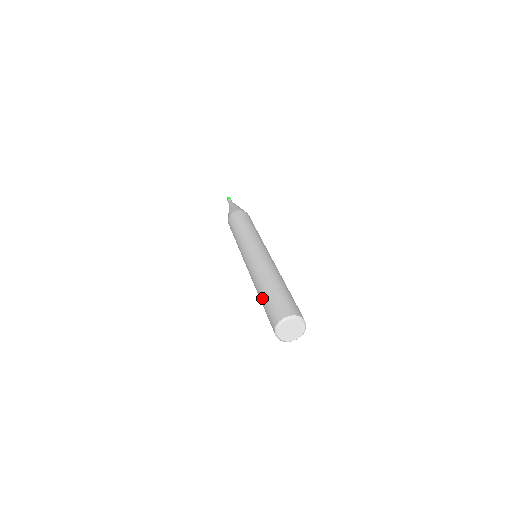
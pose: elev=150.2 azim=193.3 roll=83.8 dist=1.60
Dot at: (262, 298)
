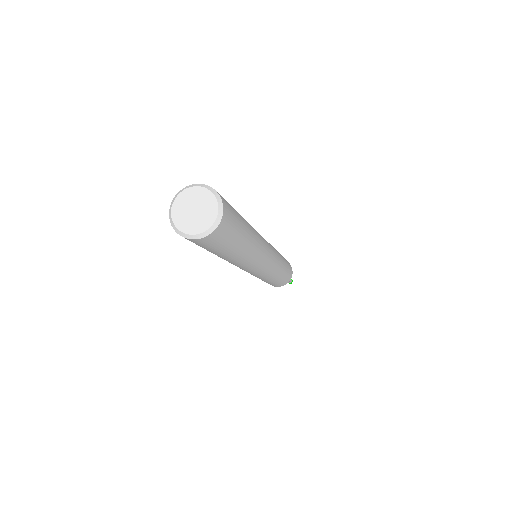
Dot at: occluded
